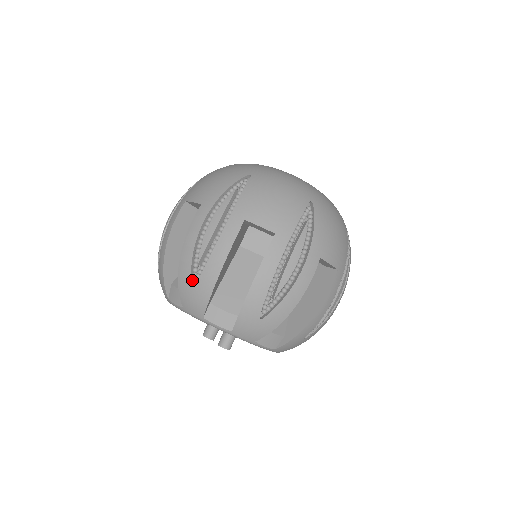
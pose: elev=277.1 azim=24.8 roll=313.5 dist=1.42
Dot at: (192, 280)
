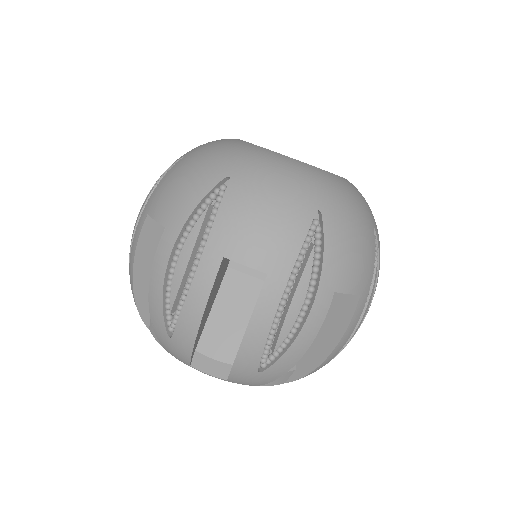
Dot at: (167, 328)
